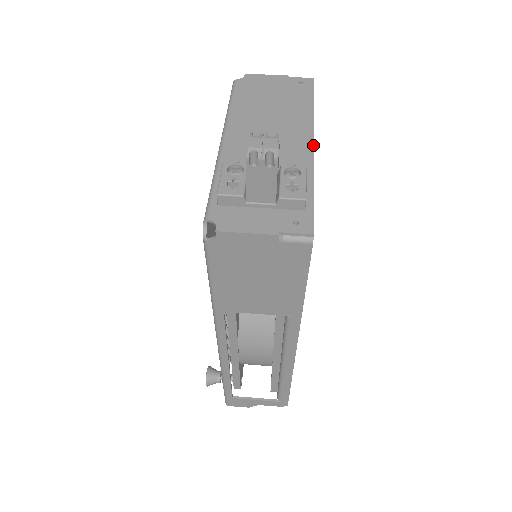
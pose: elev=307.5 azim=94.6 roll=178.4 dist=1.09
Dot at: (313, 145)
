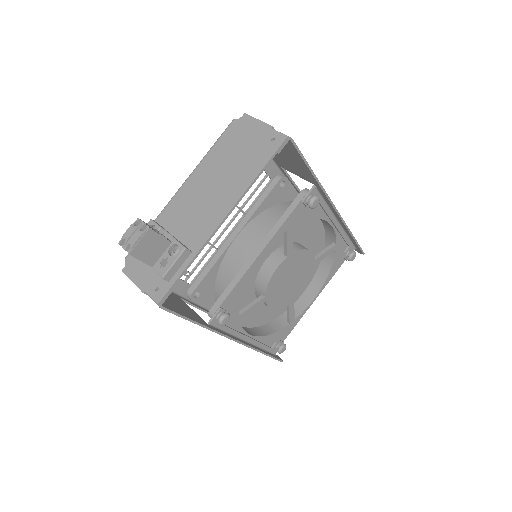
Dot at: (220, 222)
